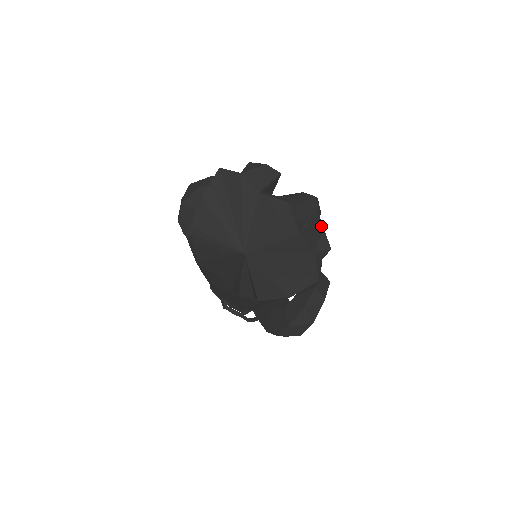
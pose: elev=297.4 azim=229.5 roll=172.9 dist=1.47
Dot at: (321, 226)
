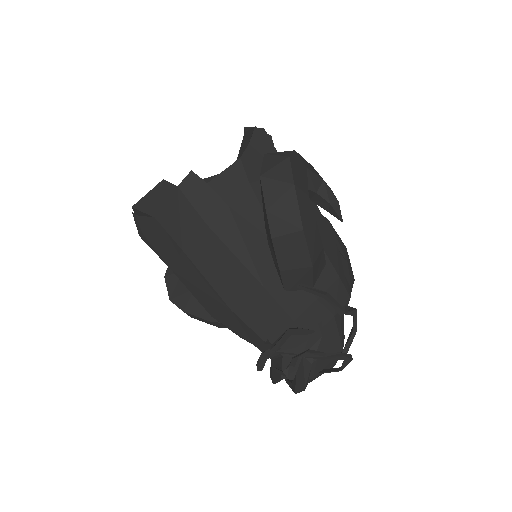
Dot at: occluded
